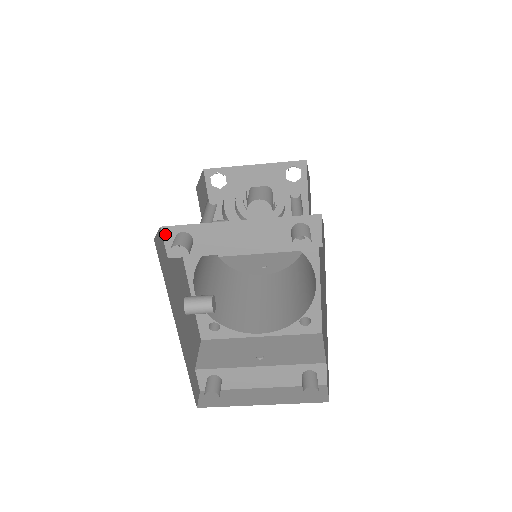
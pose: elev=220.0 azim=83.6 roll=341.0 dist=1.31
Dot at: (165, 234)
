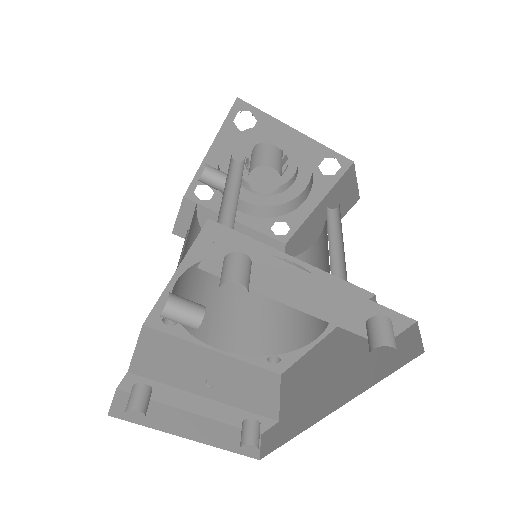
Dot at: (219, 243)
